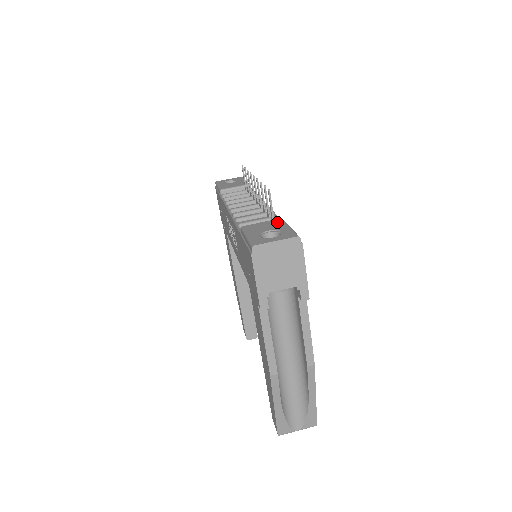
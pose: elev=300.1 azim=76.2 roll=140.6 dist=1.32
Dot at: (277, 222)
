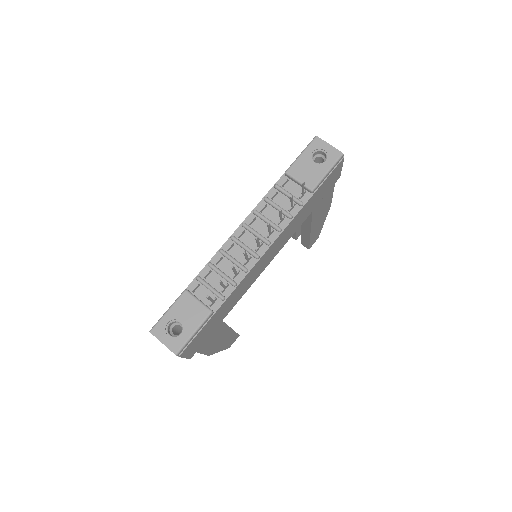
Dot at: (200, 315)
